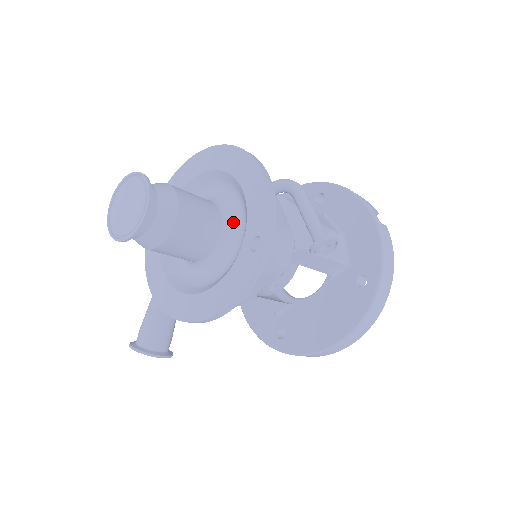
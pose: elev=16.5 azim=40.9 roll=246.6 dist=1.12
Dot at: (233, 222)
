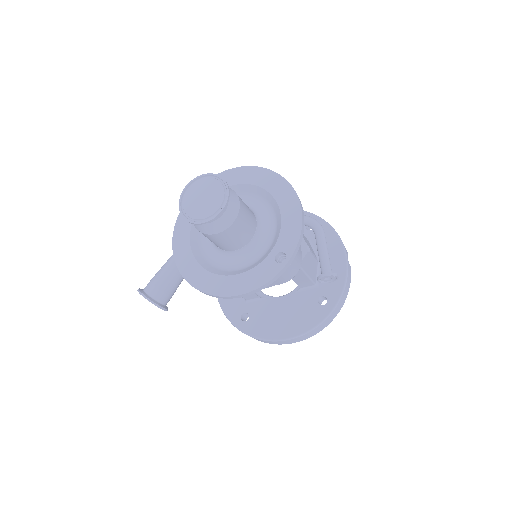
Dot at: (263, 232)
